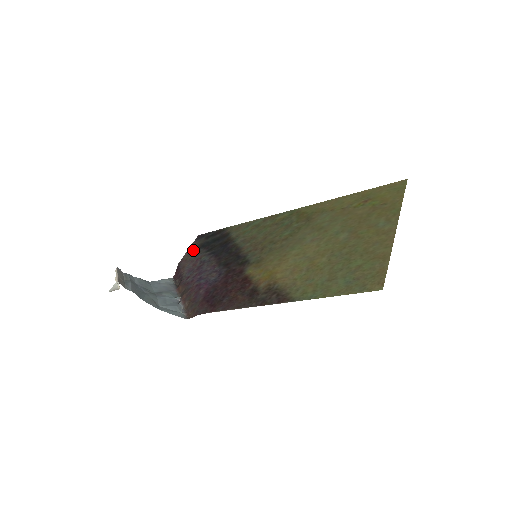
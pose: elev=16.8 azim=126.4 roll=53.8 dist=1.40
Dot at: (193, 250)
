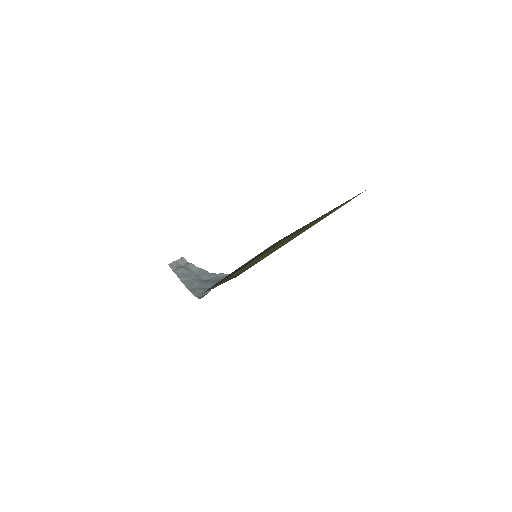
Dot at: (258, 254)
